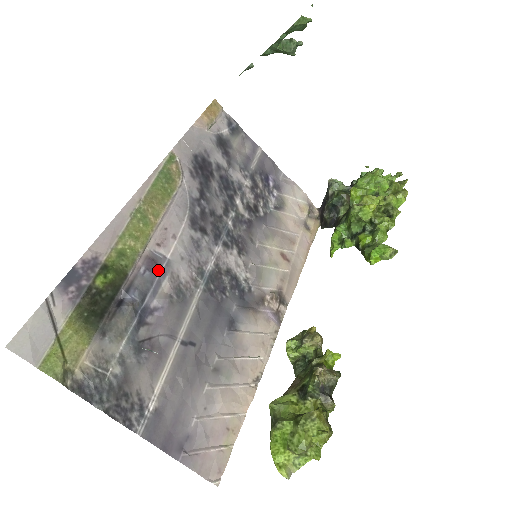
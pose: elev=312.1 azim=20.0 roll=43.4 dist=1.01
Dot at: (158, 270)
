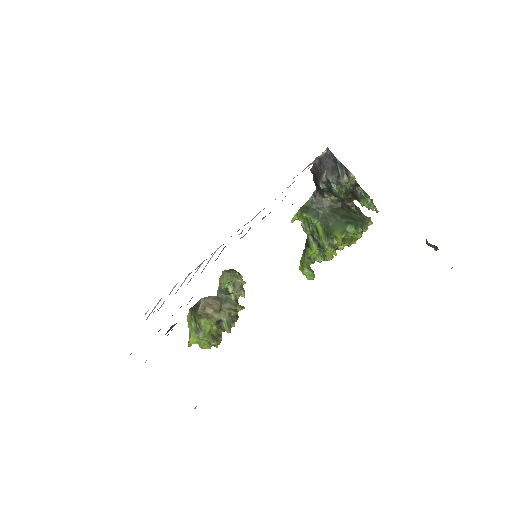
Dot at: occluded
